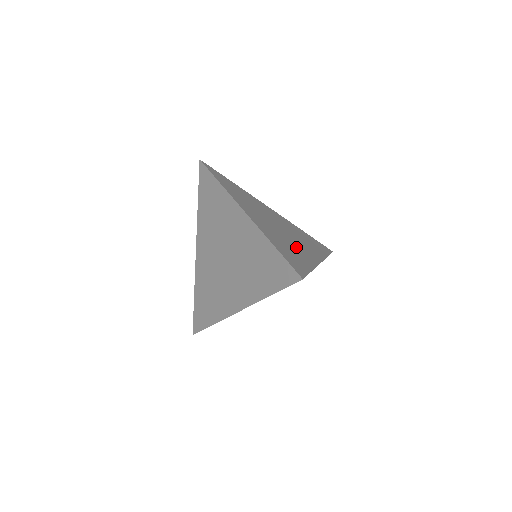
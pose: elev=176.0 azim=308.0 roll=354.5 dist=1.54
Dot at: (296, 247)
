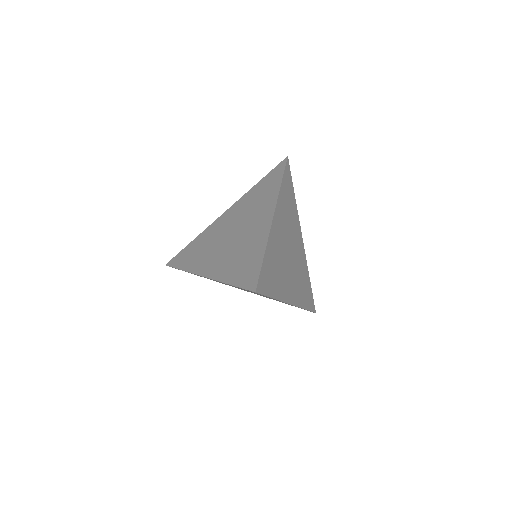
Dot at: occluded
